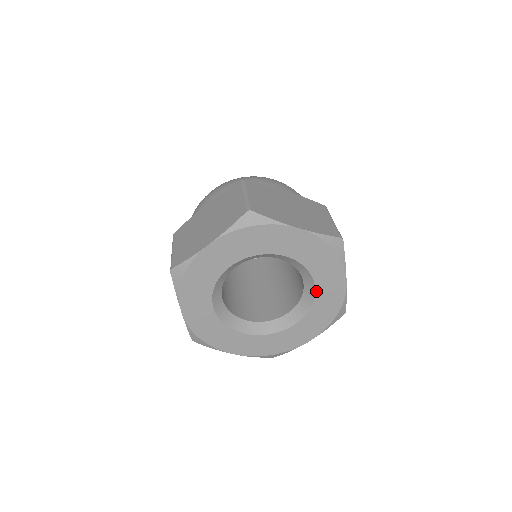
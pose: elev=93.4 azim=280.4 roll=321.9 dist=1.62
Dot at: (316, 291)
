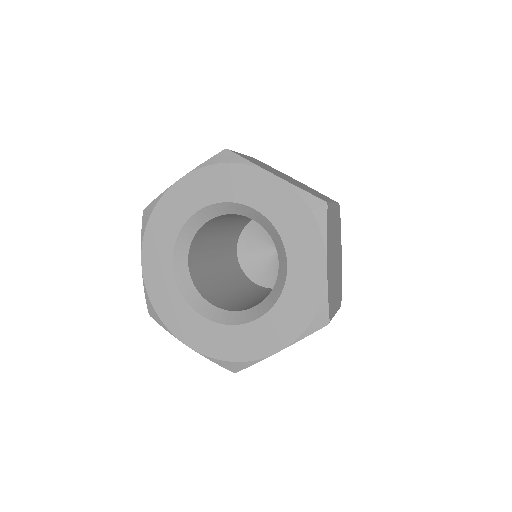
Dot at: (260, 211)
